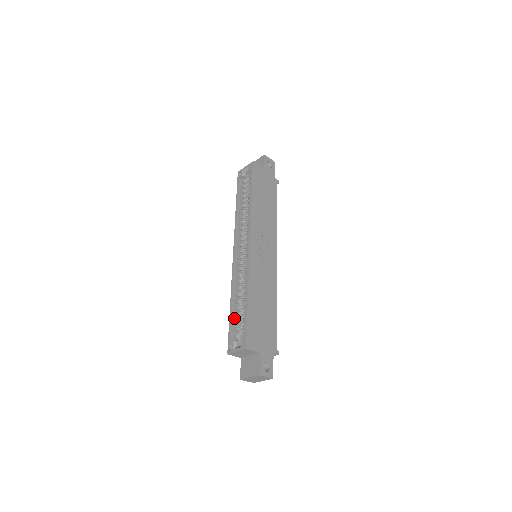
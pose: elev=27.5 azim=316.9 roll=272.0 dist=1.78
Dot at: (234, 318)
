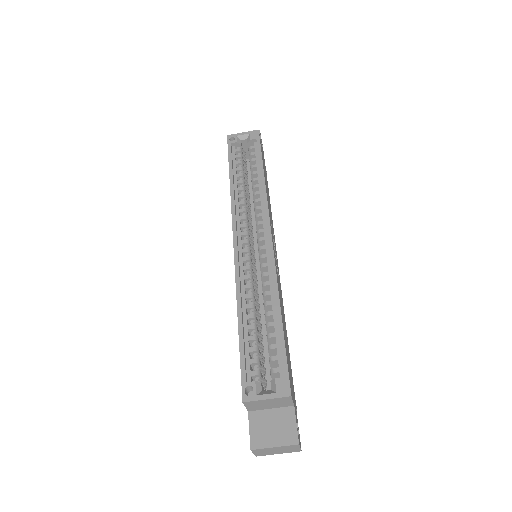
Dot at: (247, 342)
